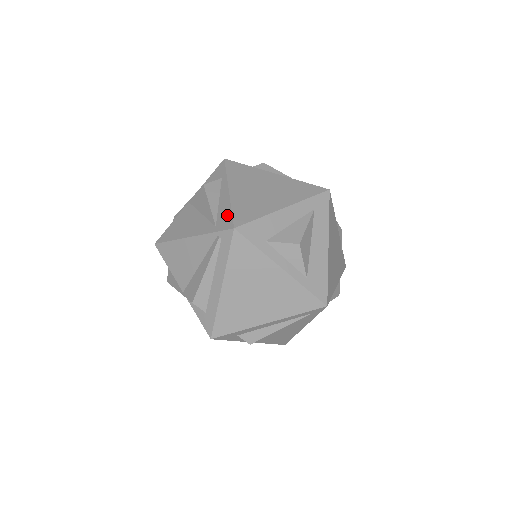
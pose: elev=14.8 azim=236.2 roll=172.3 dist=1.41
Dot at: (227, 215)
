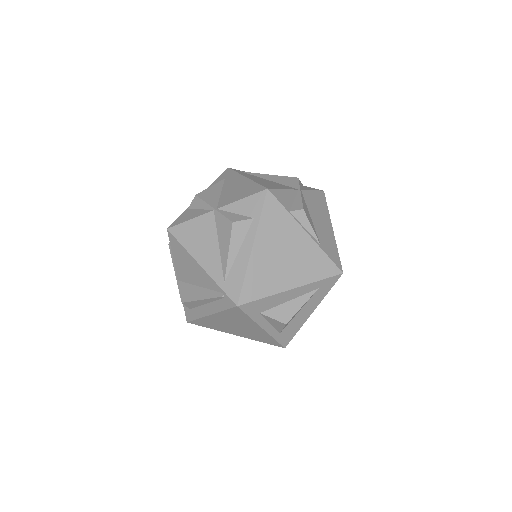
Dot at: (238, 281)
